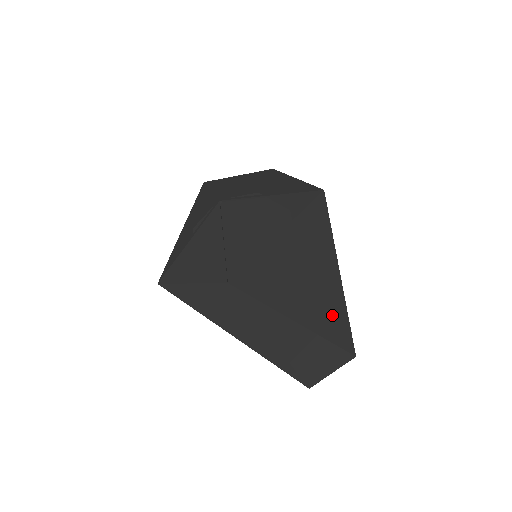
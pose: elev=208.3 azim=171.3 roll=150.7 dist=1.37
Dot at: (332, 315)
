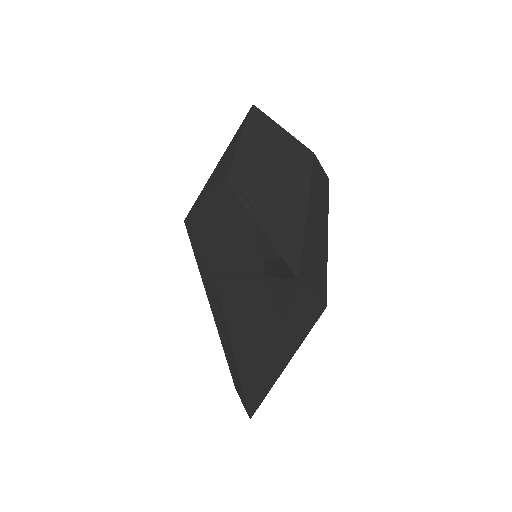
Dot at: (250, 382)
